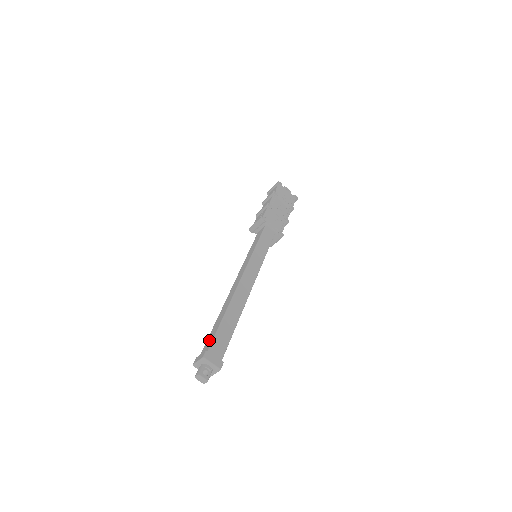
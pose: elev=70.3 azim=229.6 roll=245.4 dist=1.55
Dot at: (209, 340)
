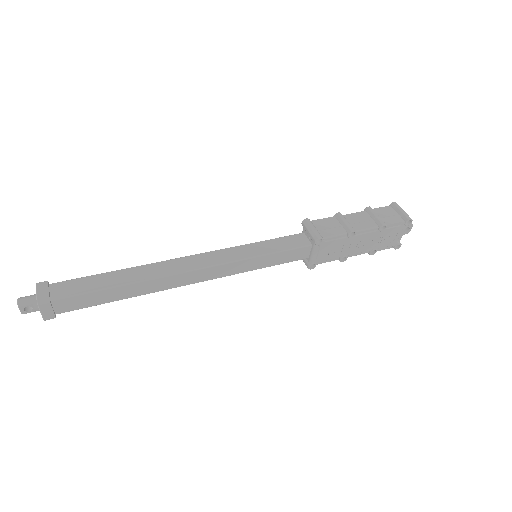
Dot at: (77, 286)
